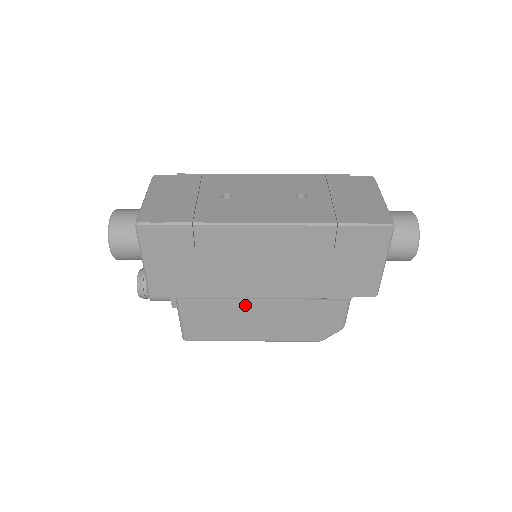
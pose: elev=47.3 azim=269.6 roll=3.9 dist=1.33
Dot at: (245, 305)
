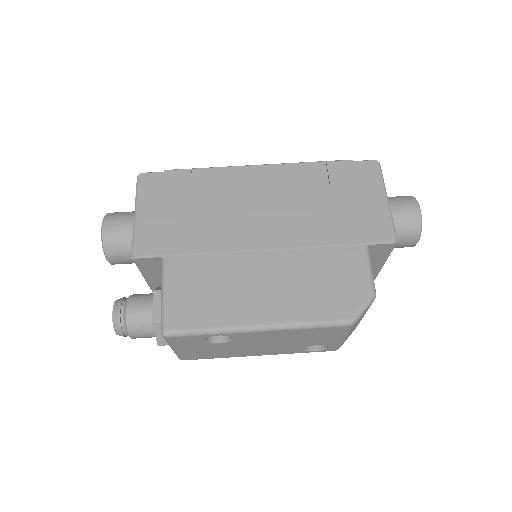
Dot at: (244, 261)
